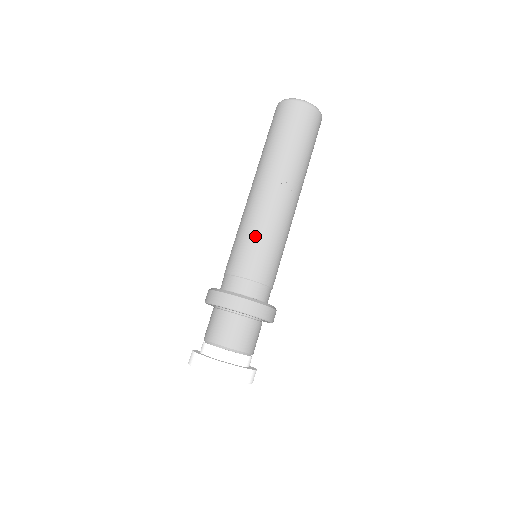
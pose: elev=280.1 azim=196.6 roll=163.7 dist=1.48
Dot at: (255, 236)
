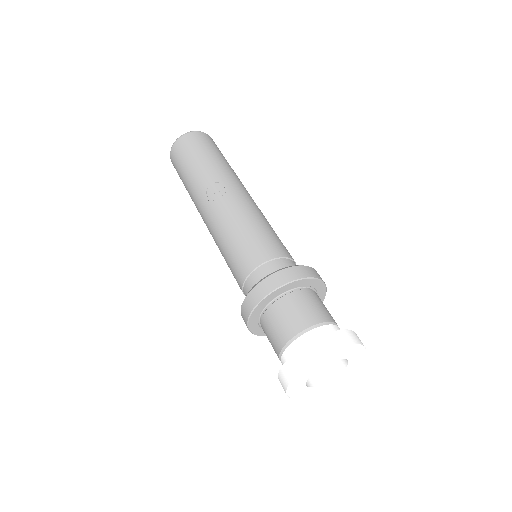
Dot at: (228, 240)
